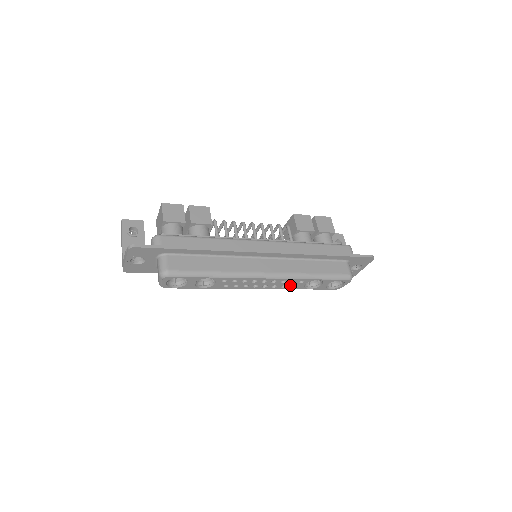
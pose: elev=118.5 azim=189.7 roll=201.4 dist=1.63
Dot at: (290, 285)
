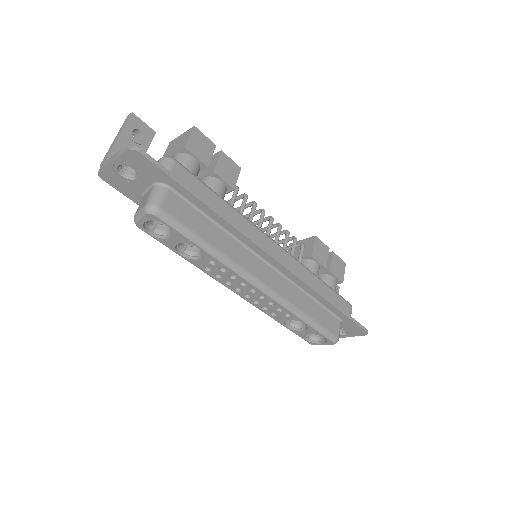
Dot at: (273, 311)
